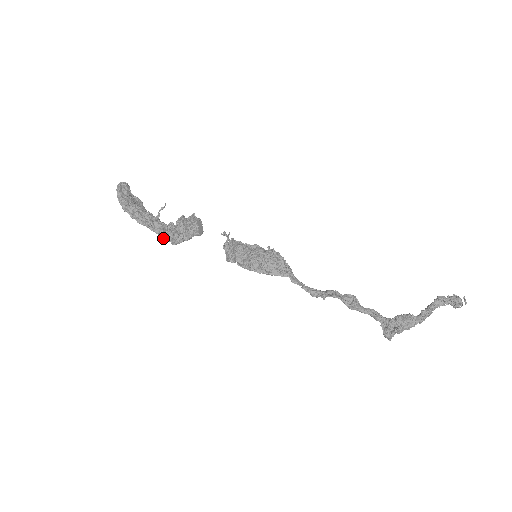
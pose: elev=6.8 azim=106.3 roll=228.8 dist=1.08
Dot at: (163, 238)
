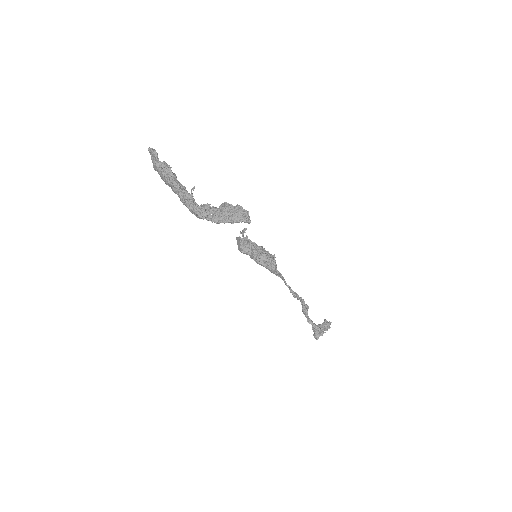
Dot at: (201, 214)
